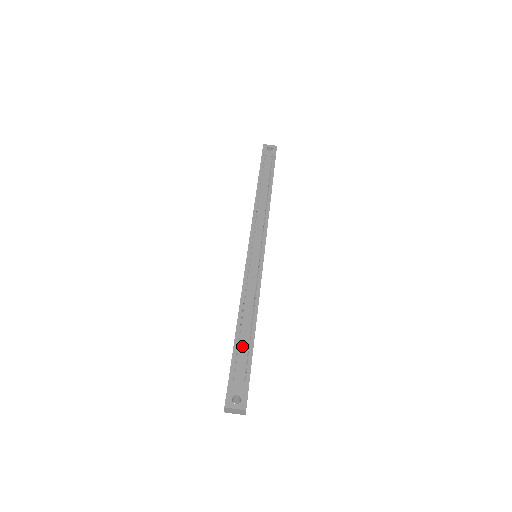
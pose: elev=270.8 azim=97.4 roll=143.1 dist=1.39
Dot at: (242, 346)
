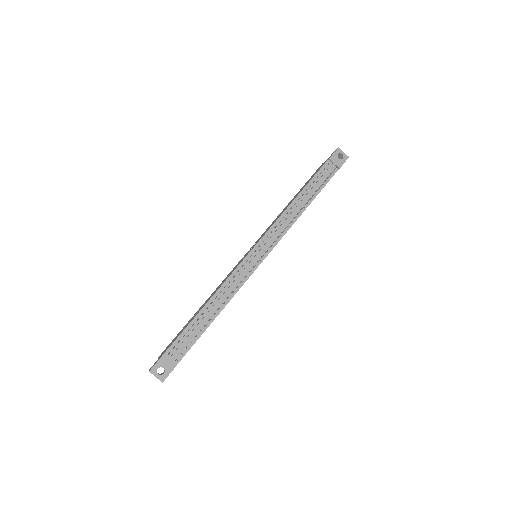
Dot at: (191, 333)
